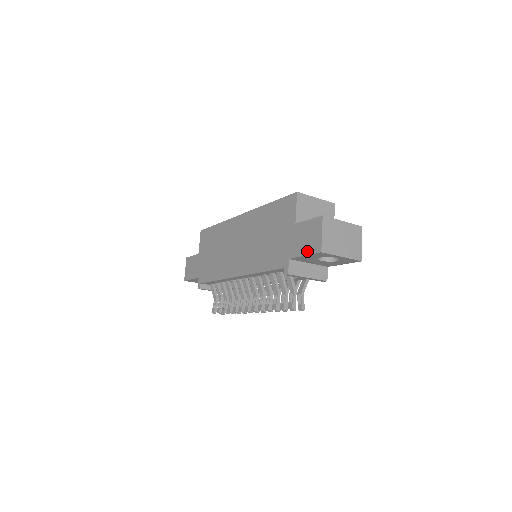
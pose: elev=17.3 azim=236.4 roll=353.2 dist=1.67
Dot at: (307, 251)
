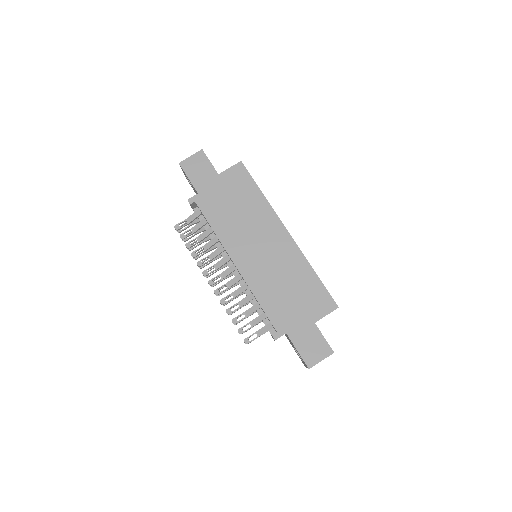
Dot at: (302, 352)
